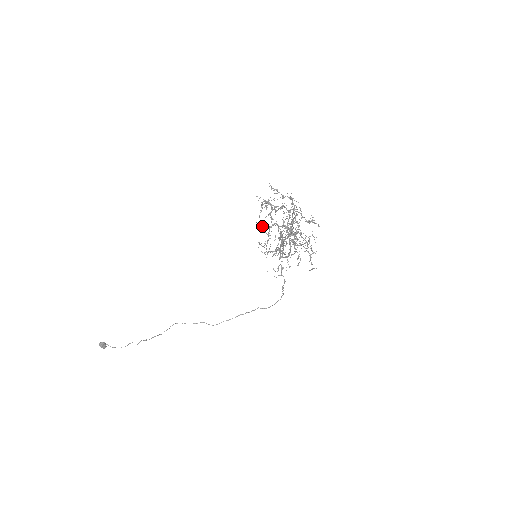
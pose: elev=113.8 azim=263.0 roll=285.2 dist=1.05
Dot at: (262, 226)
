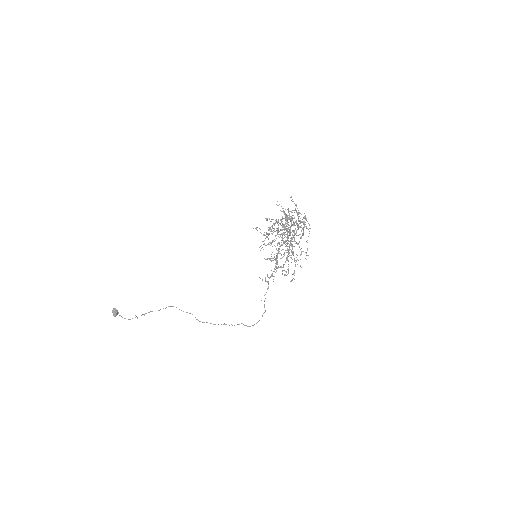
Dot at: (267, 220)
